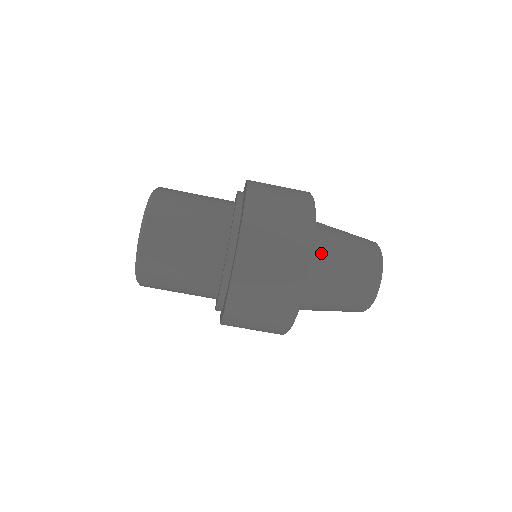
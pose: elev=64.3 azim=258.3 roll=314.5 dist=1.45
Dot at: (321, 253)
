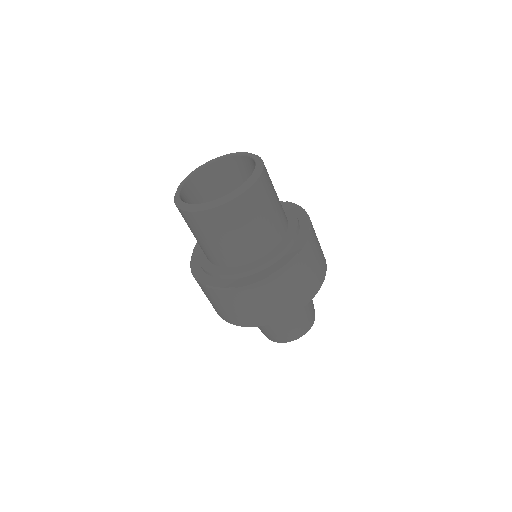
Dot at: occluded
